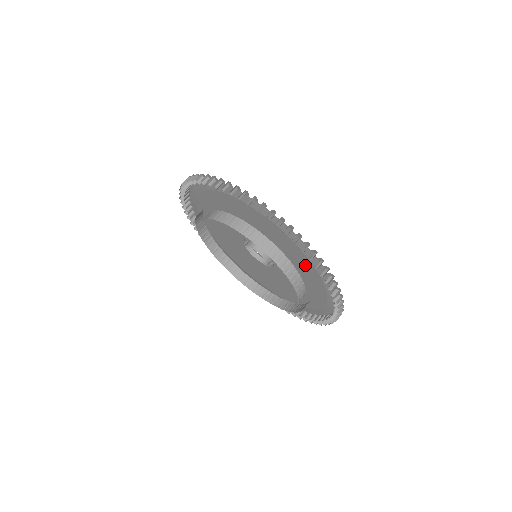
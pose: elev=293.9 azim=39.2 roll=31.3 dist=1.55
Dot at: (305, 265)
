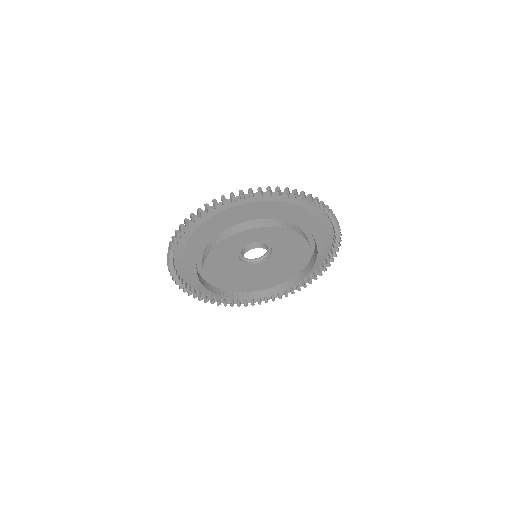
Dot at: (314, 238)
